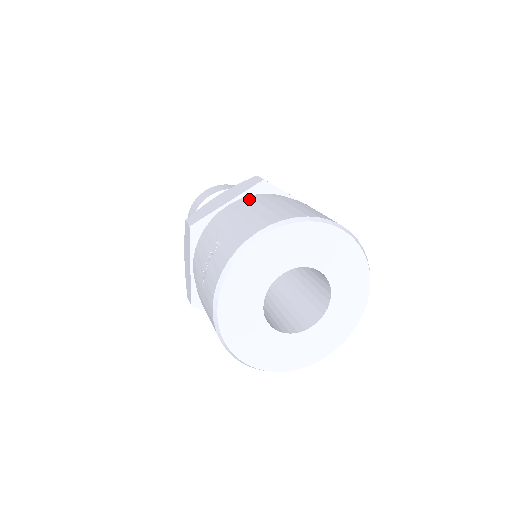
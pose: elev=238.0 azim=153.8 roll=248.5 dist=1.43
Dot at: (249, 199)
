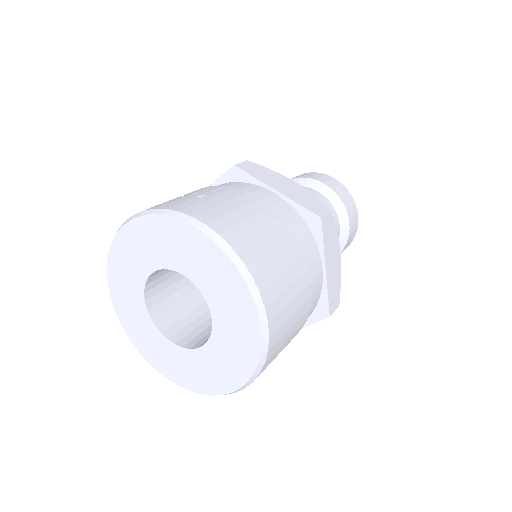
Dot at: (287, 211)
